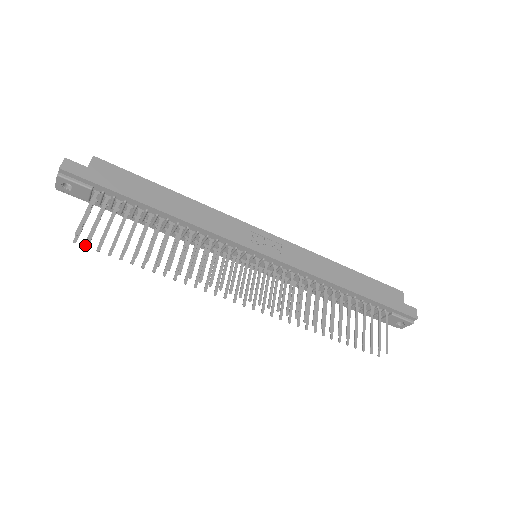
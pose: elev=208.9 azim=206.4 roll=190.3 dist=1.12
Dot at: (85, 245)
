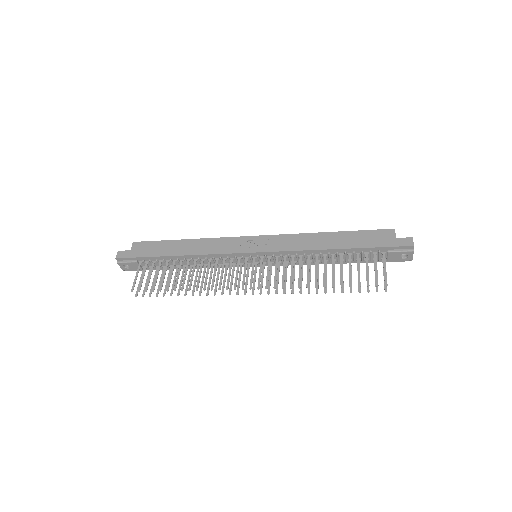
Dot at: (142, 296)
